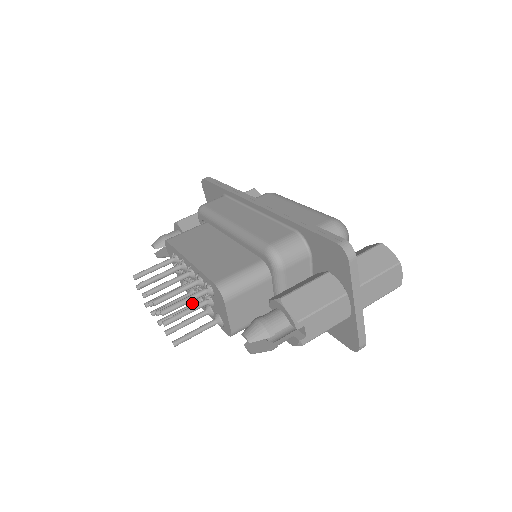
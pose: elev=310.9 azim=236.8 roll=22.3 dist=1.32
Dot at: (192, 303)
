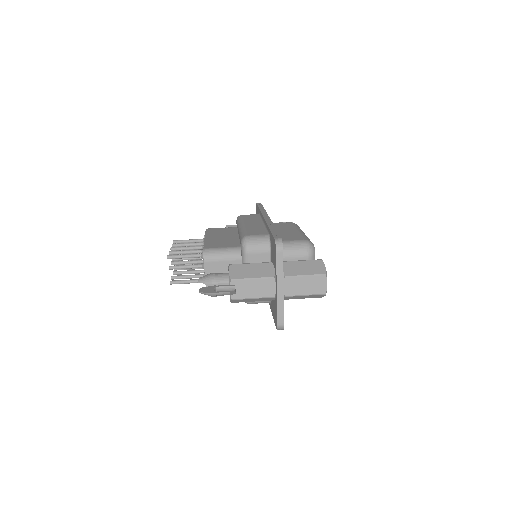
Dot at: occluded
